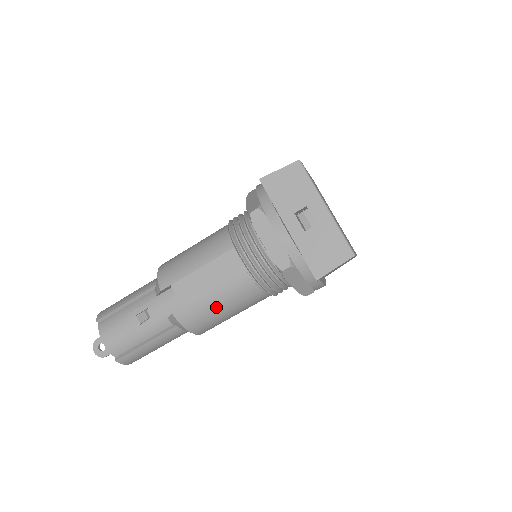
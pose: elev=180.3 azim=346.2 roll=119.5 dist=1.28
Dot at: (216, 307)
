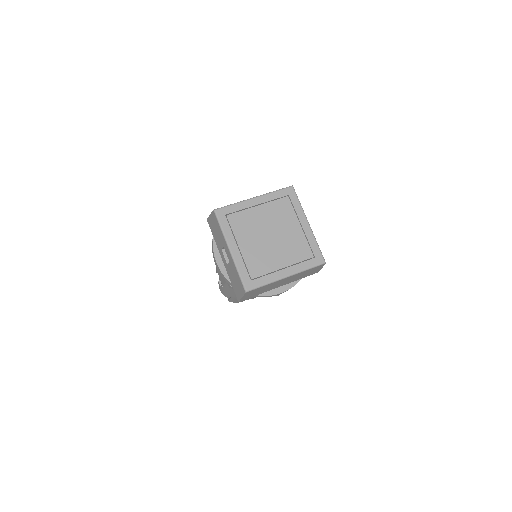
Dot at: occluded
